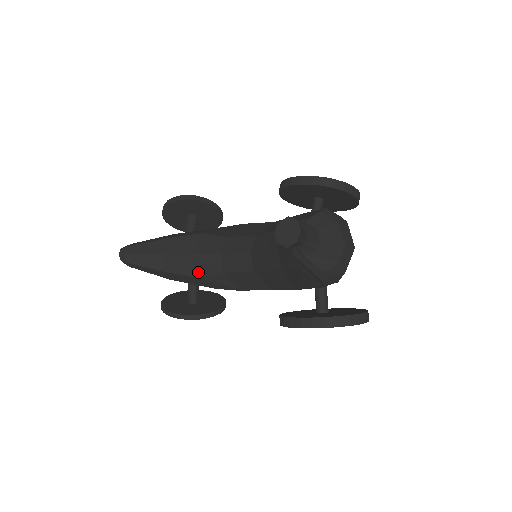
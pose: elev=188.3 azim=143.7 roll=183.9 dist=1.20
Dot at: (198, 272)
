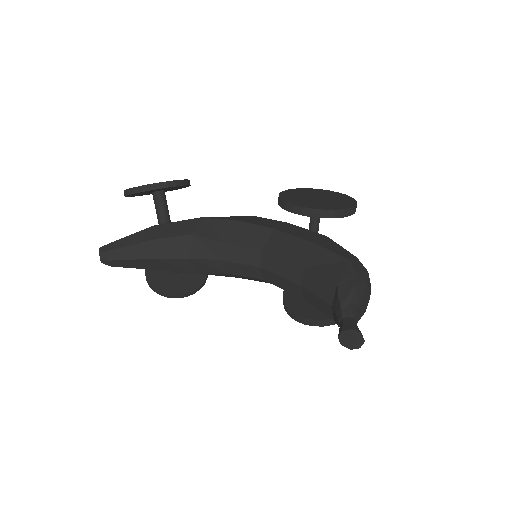
Dot at: (196, 270)
